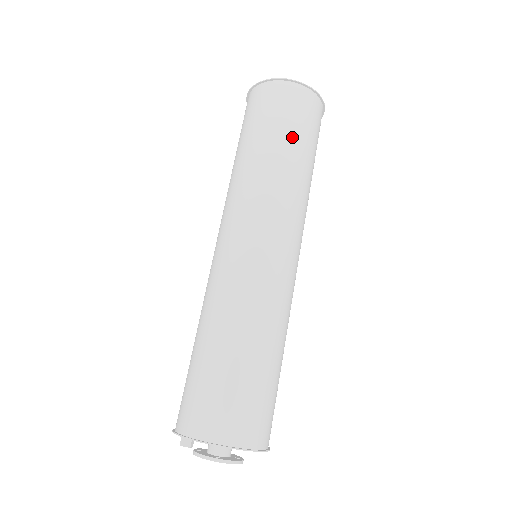
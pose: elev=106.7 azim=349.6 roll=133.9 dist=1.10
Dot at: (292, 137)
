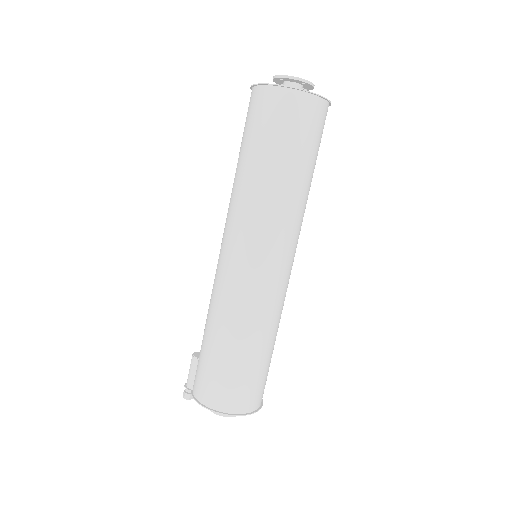
Dot at: (312, 160)
